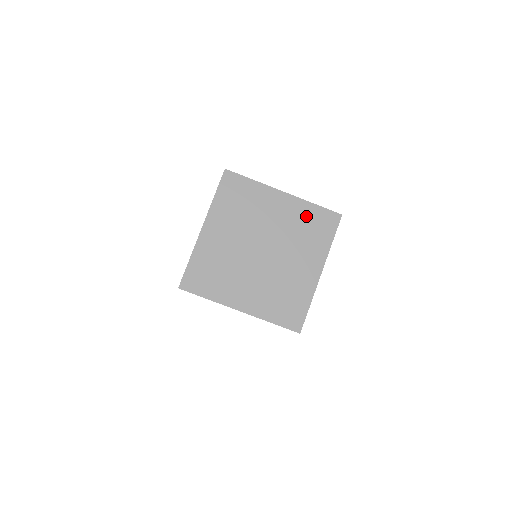
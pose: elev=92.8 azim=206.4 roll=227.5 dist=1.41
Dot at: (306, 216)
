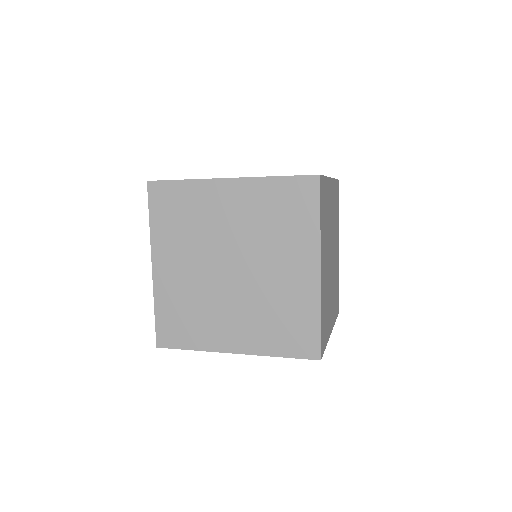
Dot at: (270, 199)
